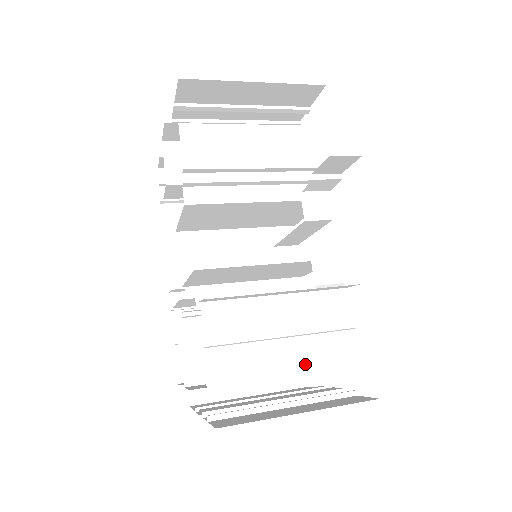
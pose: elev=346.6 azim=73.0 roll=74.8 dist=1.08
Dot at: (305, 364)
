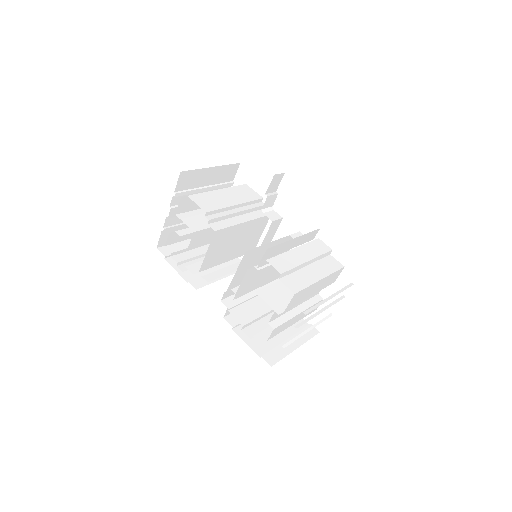
Dot at: (324, 273)
